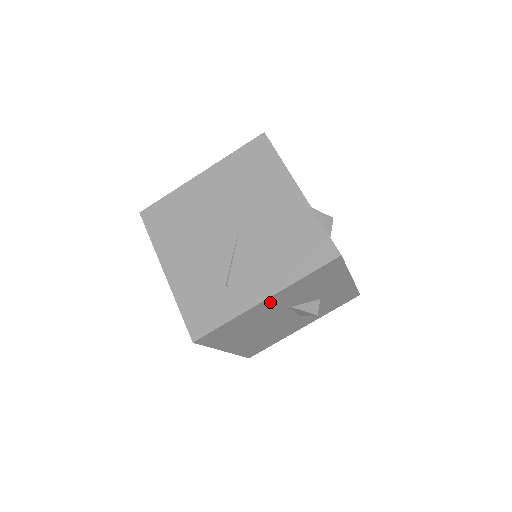
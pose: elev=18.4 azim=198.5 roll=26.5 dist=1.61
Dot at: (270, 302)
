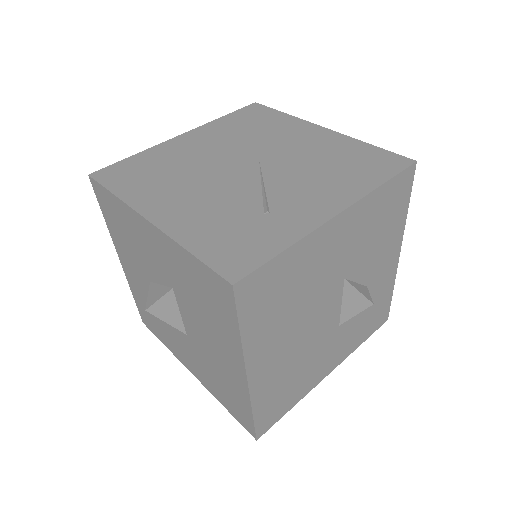
Dot at: (338, 231)
